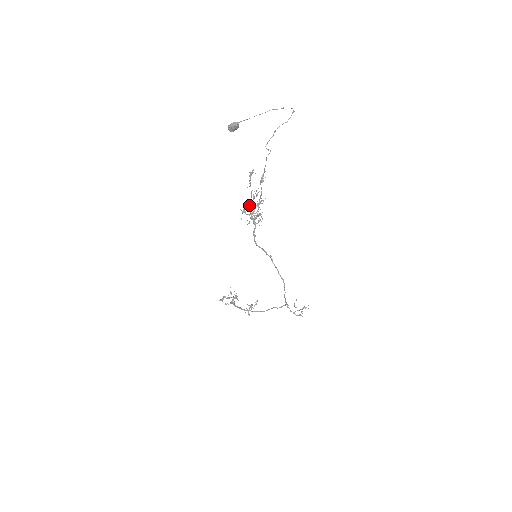
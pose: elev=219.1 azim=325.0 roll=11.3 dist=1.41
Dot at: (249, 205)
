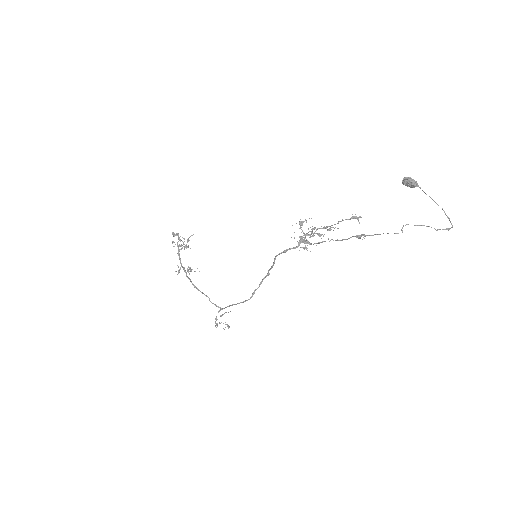
Dot at: (315, 228)
